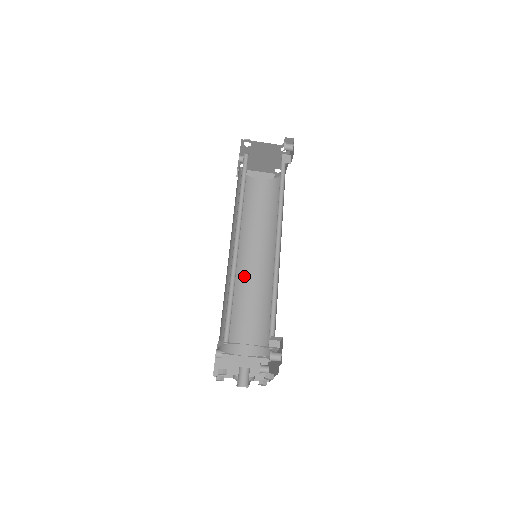
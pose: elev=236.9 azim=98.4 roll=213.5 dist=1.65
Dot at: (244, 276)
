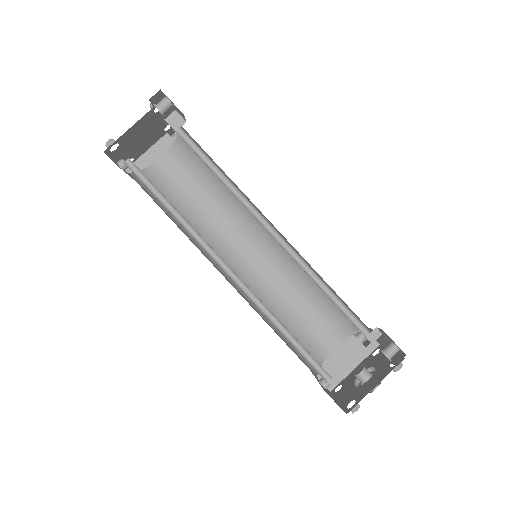
Dot at: (259, 277)
